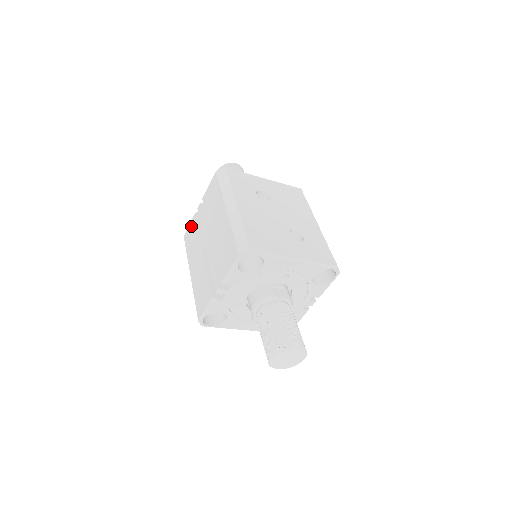
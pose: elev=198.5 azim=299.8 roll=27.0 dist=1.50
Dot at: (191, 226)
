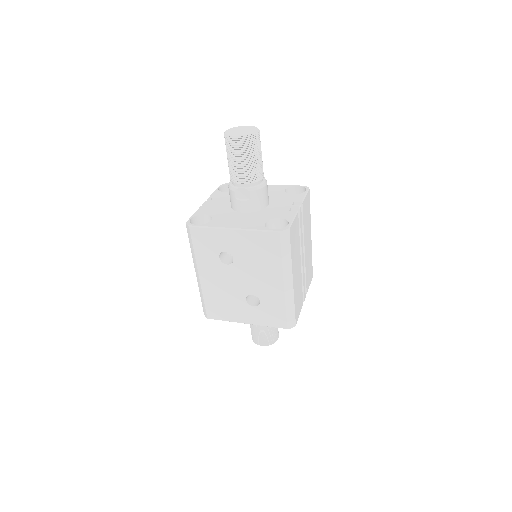
Dot at: occluded
